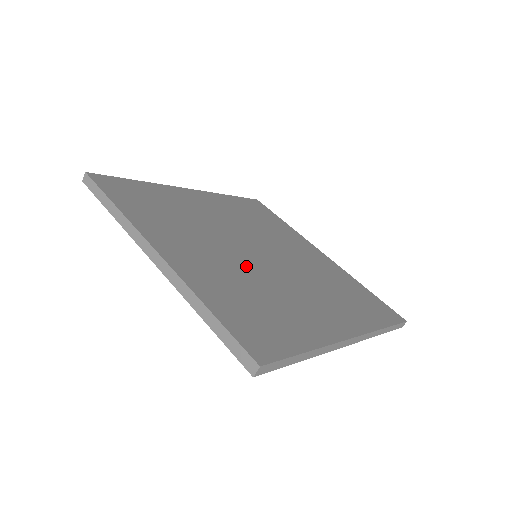
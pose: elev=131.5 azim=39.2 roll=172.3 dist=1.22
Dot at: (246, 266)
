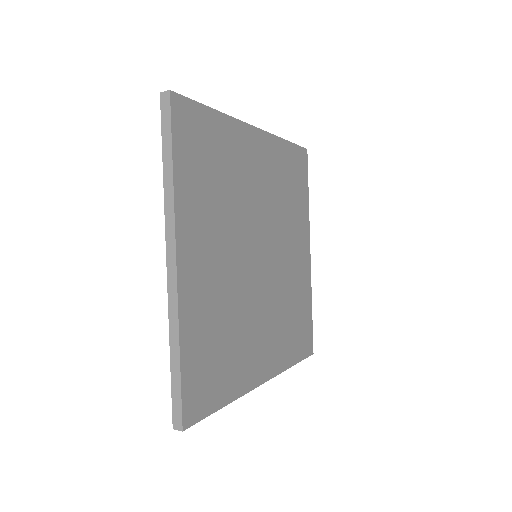
Dot at: (239, 282)
